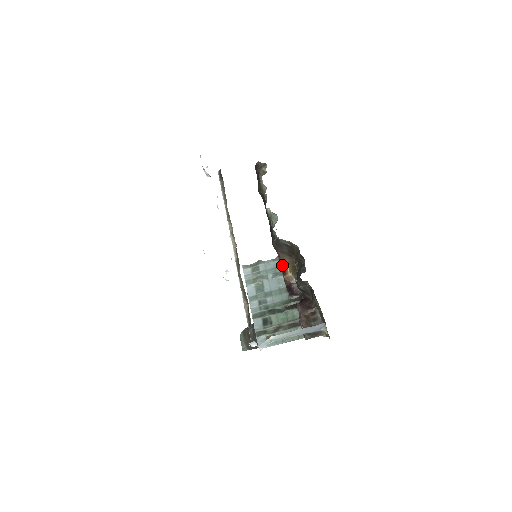
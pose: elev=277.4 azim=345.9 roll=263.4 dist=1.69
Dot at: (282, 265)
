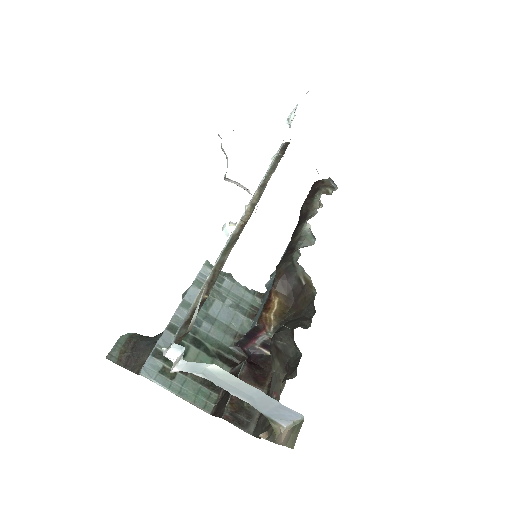
Dot at: (270, 298)
